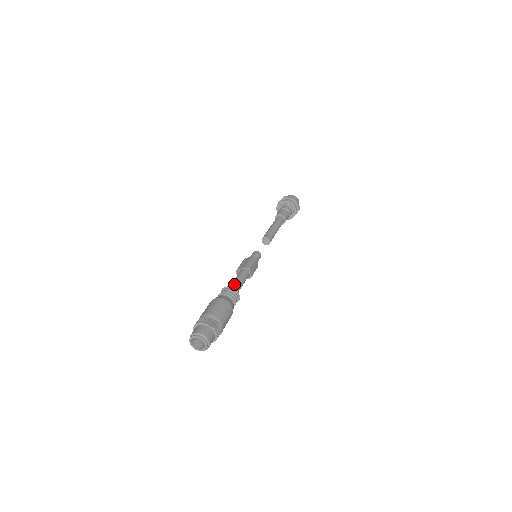
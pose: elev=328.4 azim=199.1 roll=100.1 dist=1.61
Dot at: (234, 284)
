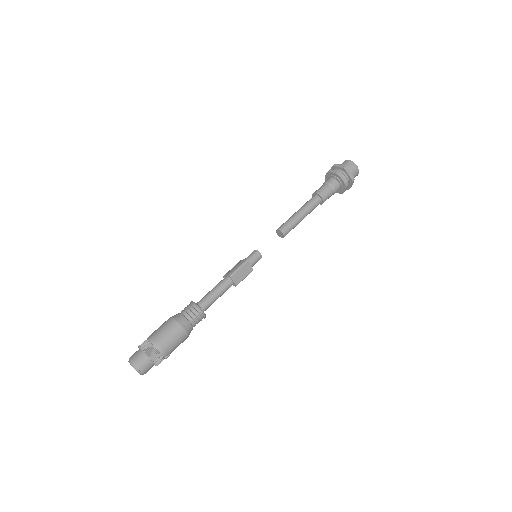
Dot at: (204, 297)
